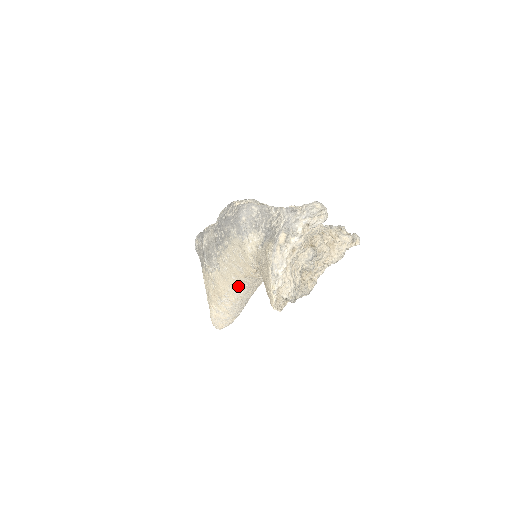
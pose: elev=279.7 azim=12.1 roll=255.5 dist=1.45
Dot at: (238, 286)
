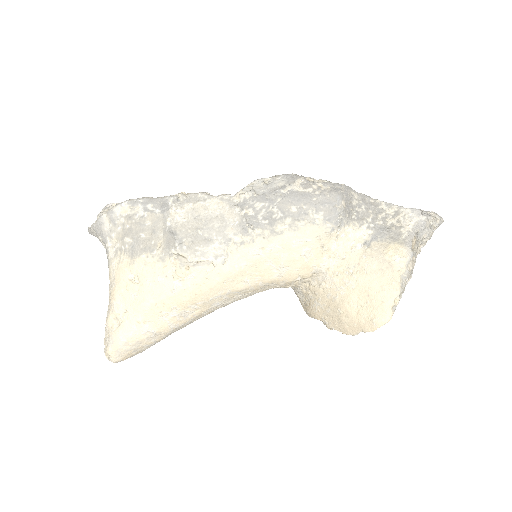
Dot at: (234, 294)
